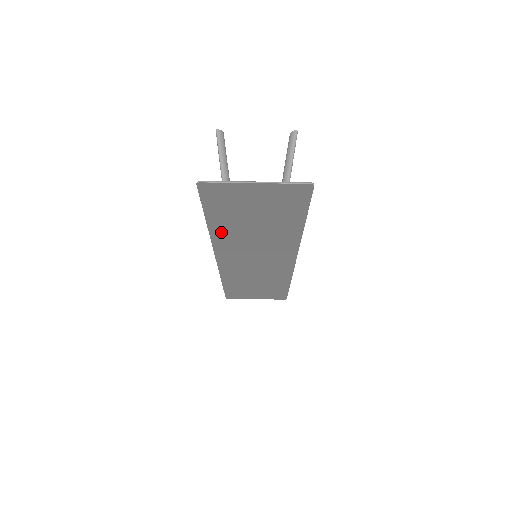
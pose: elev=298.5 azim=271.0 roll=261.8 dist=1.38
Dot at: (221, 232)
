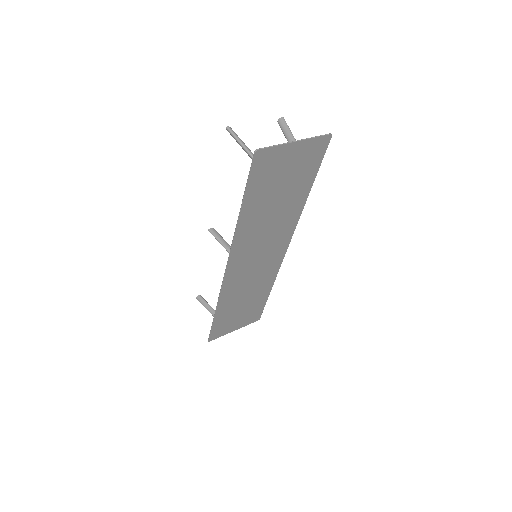
Dot at: (246, 222)
